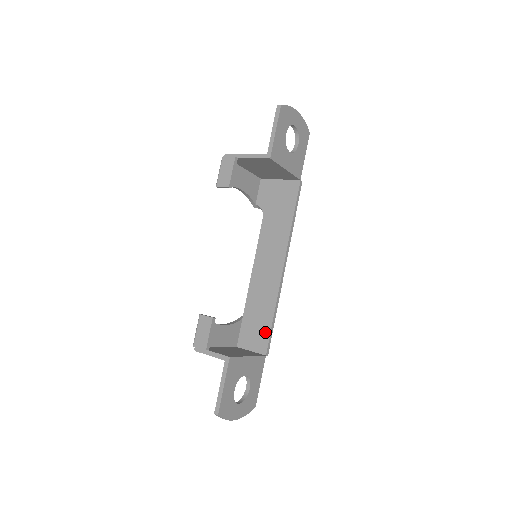
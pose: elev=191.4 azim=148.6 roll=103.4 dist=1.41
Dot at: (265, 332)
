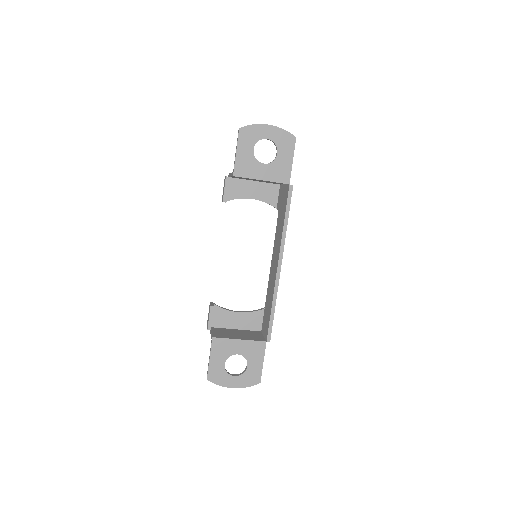
Dot at: (268, 321)
